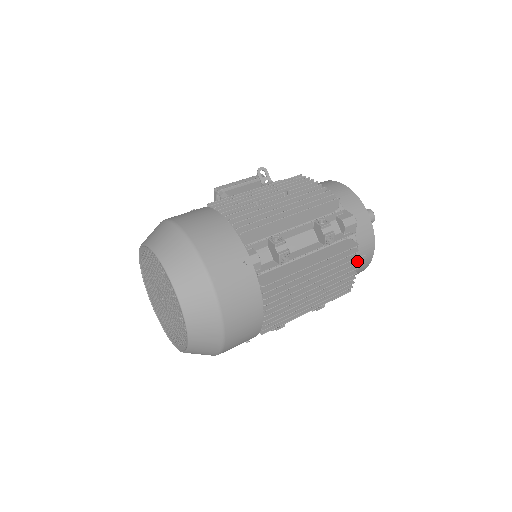
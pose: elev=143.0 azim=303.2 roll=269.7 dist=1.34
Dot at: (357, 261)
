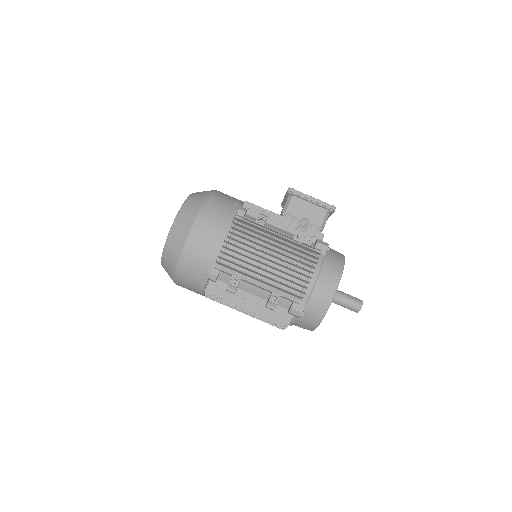
Dot at: (285, 327)
